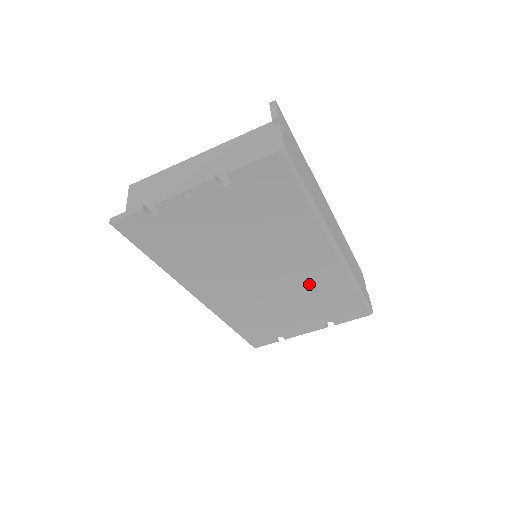
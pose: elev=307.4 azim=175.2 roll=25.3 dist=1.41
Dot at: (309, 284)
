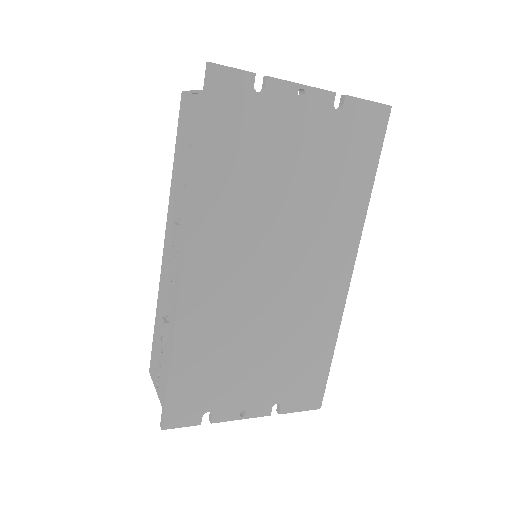
Dot at: (304, 311)
